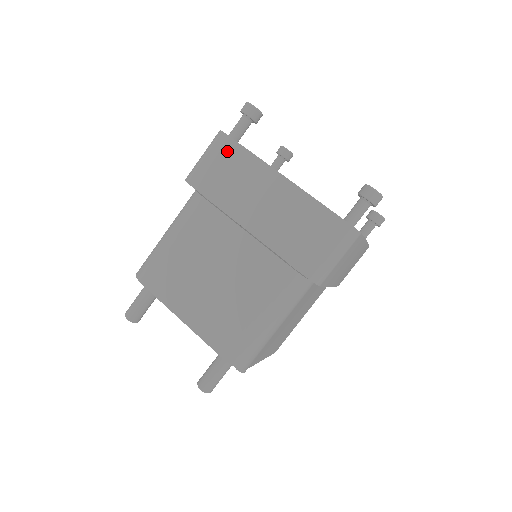
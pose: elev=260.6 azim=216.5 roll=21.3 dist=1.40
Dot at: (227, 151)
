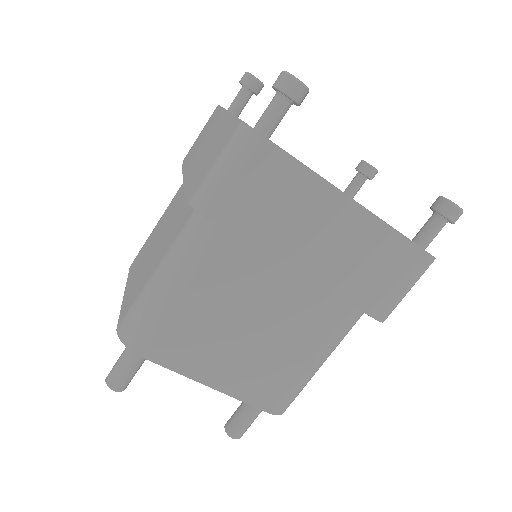
Dot at: (211, 117)
